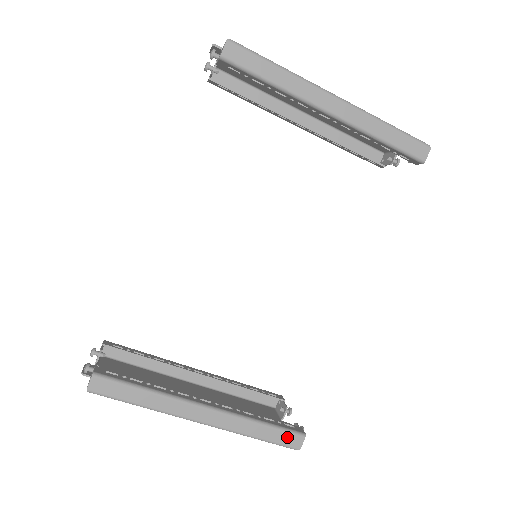
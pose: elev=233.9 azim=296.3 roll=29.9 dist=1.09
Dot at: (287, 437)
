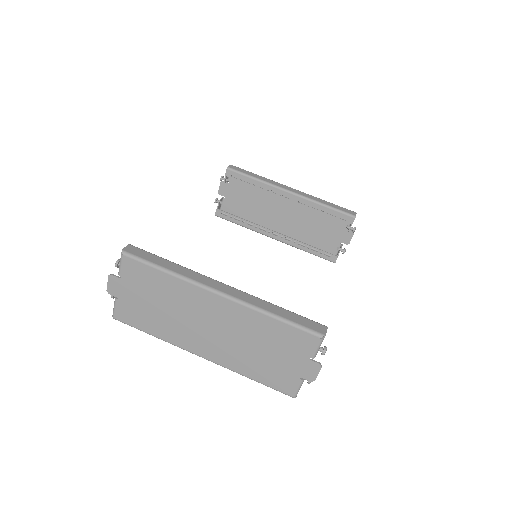
Dot at: (309, 322)
